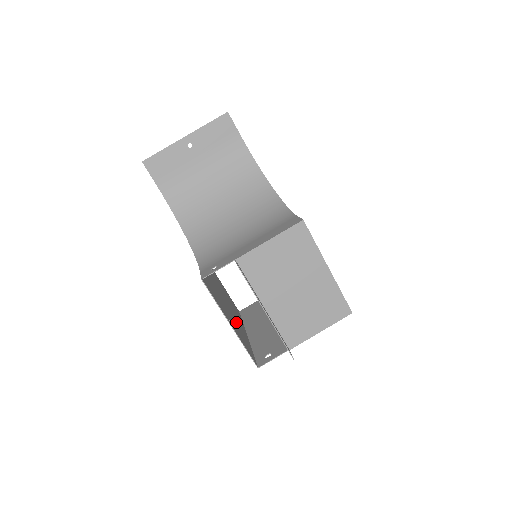
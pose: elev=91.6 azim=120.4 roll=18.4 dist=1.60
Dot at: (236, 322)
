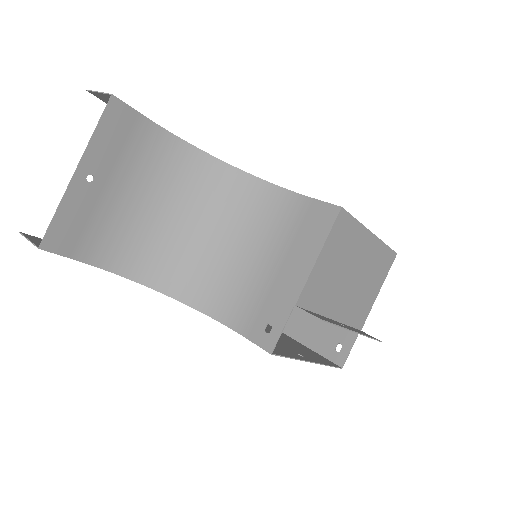
Dot at: occluded
